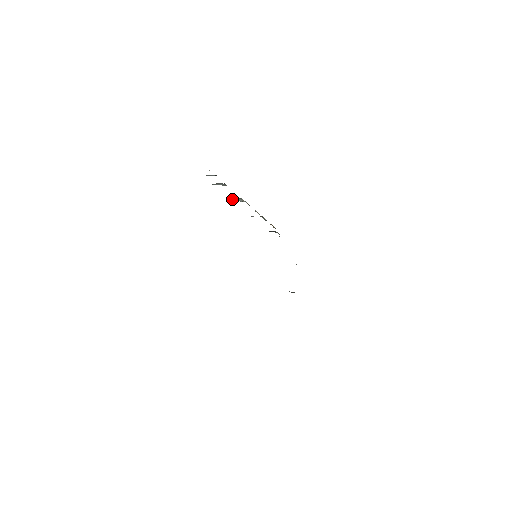
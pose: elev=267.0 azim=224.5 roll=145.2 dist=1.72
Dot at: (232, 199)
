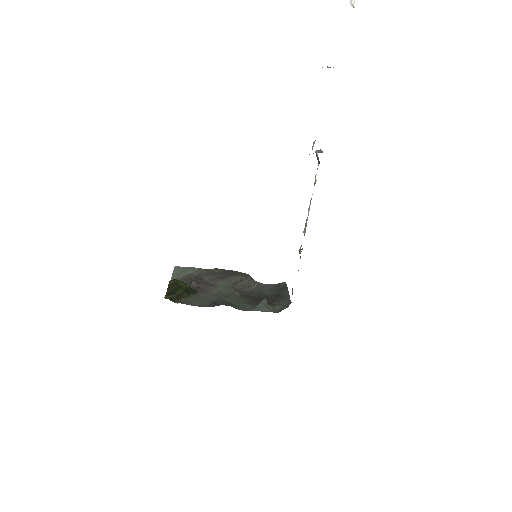
Dot at: occluded
